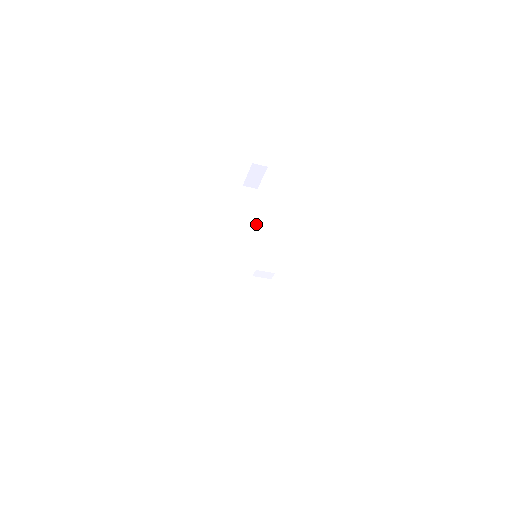
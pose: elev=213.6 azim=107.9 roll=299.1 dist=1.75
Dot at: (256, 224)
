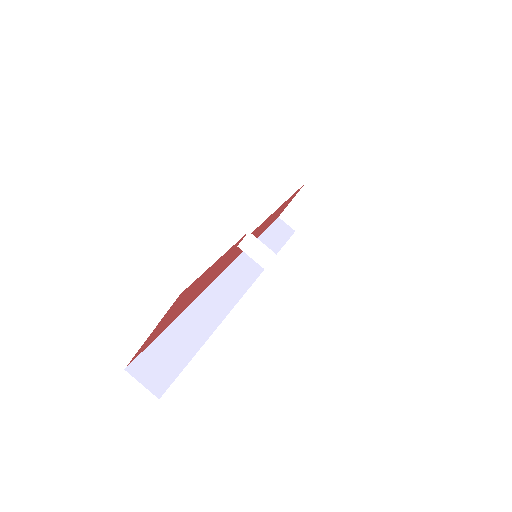
Dot at: occluded
